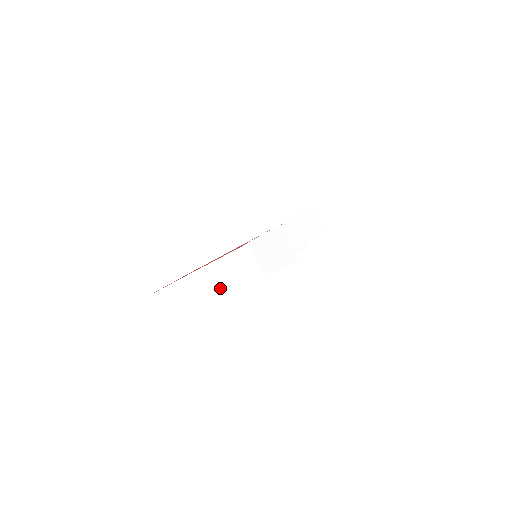
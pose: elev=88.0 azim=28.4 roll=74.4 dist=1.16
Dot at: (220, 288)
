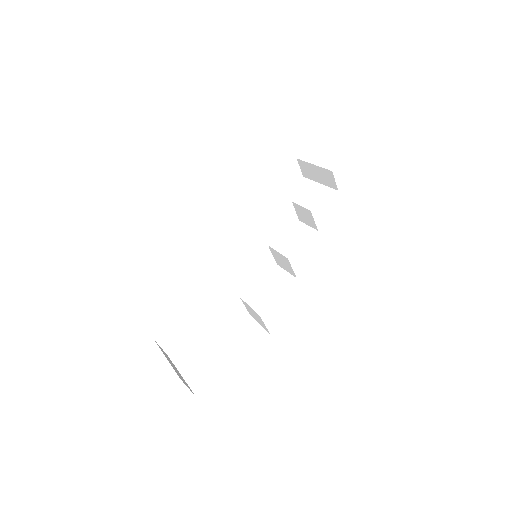
Dot at: (221, 280)
